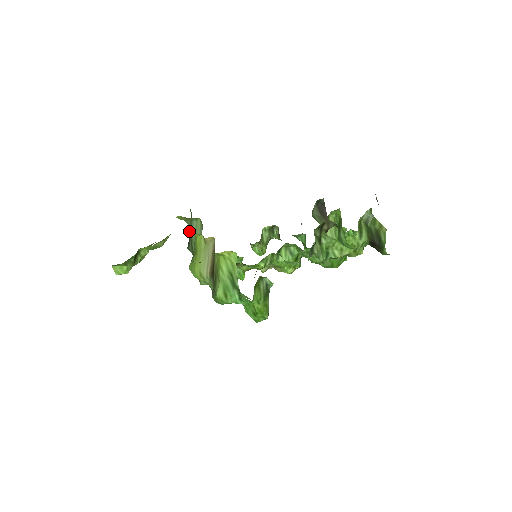
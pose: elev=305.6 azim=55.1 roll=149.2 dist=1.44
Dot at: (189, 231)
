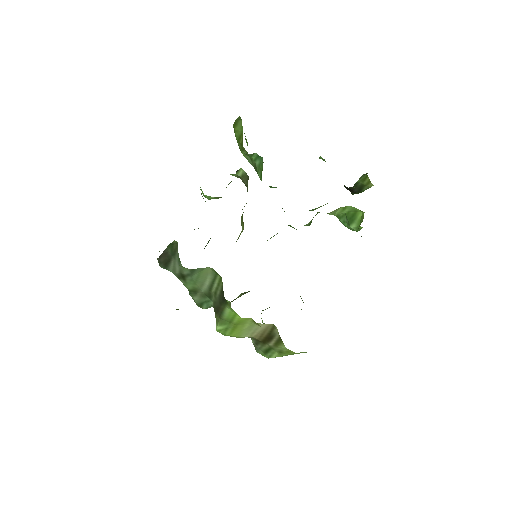
Dot at: (184, 272)
